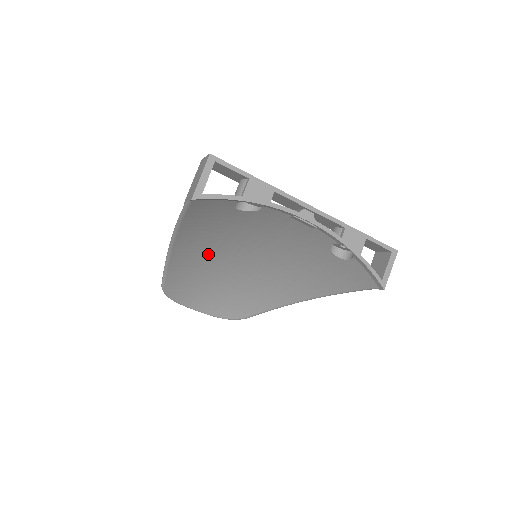
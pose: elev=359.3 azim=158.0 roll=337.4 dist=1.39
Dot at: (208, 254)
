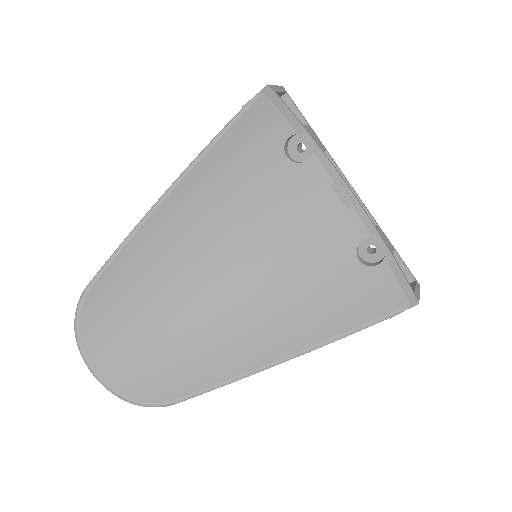
Dot at: (190, 246)
